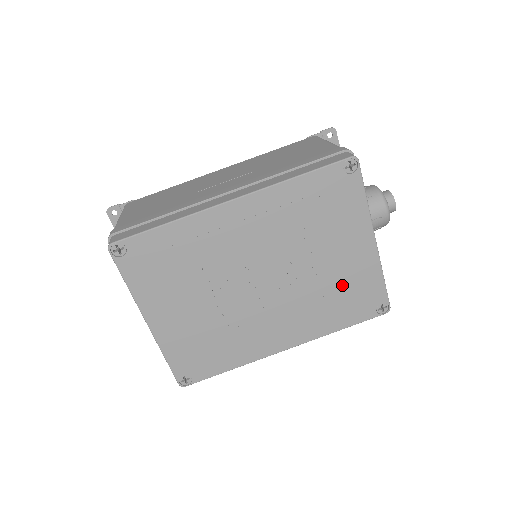
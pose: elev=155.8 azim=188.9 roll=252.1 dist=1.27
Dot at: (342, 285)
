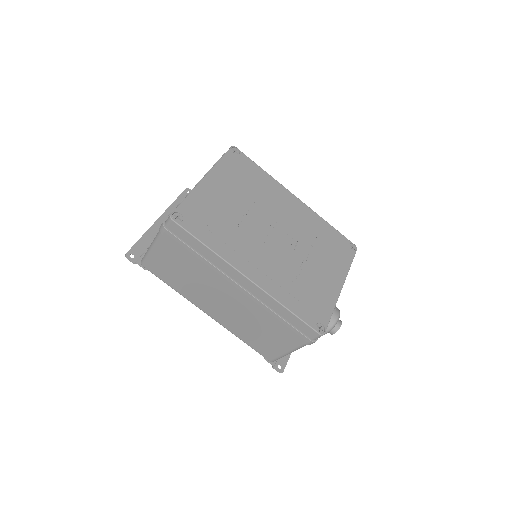
Dot at: (310, 286)
